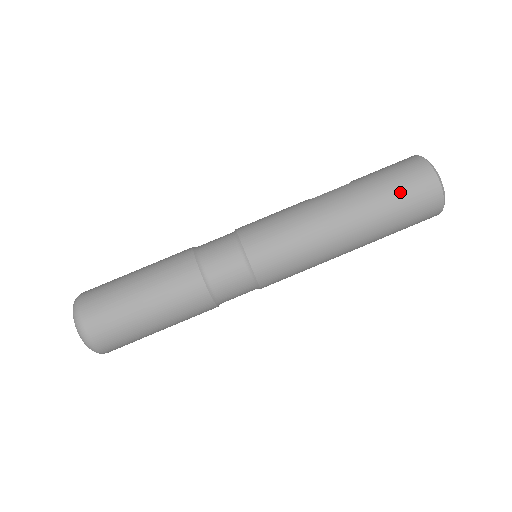
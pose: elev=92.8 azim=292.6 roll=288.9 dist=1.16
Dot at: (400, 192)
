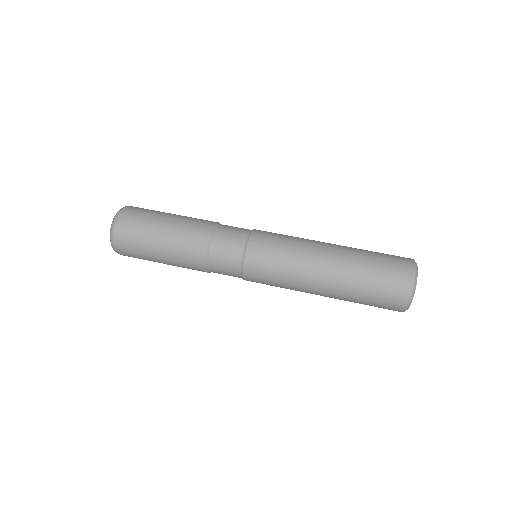
Dot at: (382, 257)
